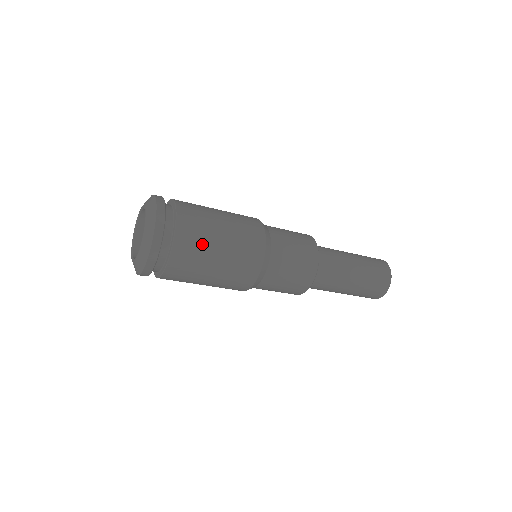
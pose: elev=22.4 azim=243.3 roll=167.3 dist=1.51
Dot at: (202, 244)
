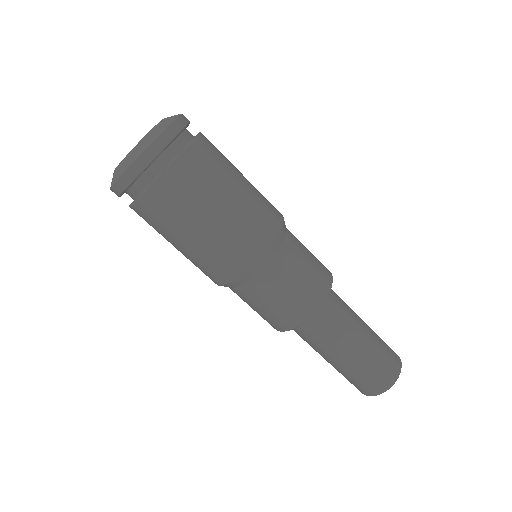
Dot at: (221, 166)
